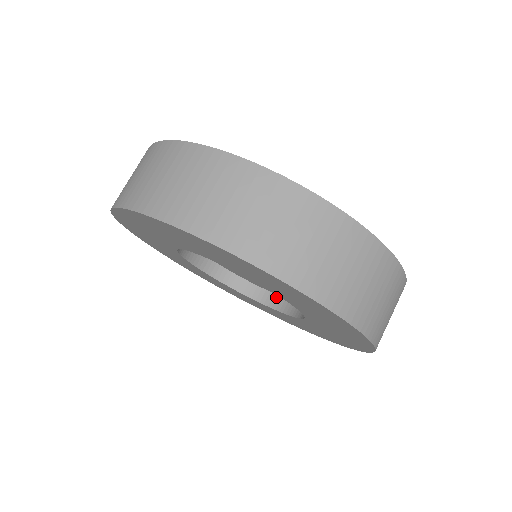
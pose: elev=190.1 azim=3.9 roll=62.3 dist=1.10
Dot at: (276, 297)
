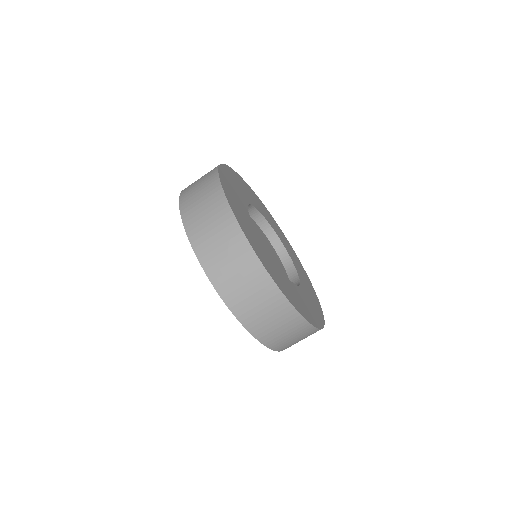
Dot at: occluded
